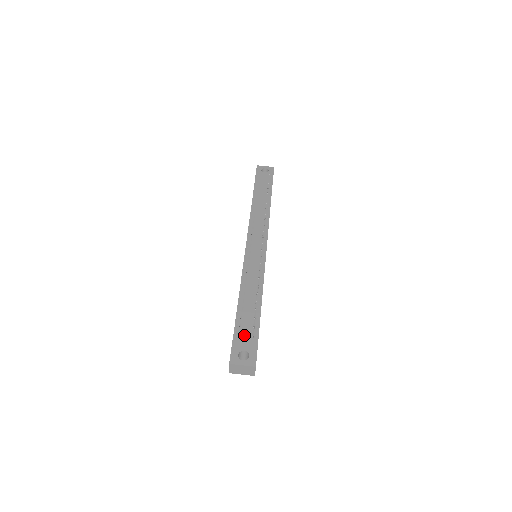
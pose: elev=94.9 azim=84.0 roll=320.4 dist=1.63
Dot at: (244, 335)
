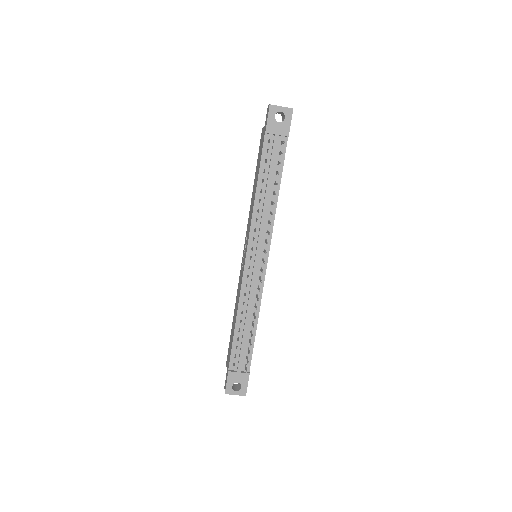
Dot at: (238, 369)
